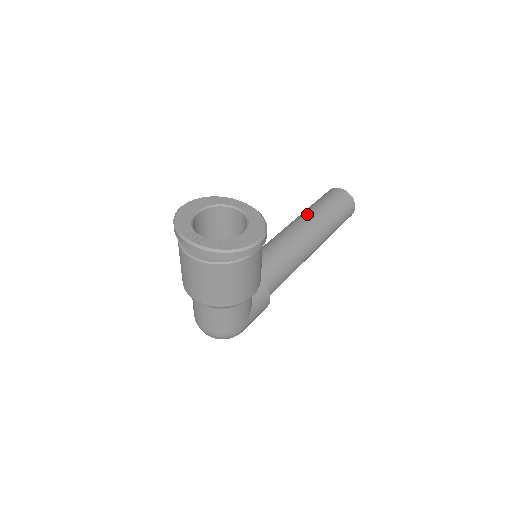
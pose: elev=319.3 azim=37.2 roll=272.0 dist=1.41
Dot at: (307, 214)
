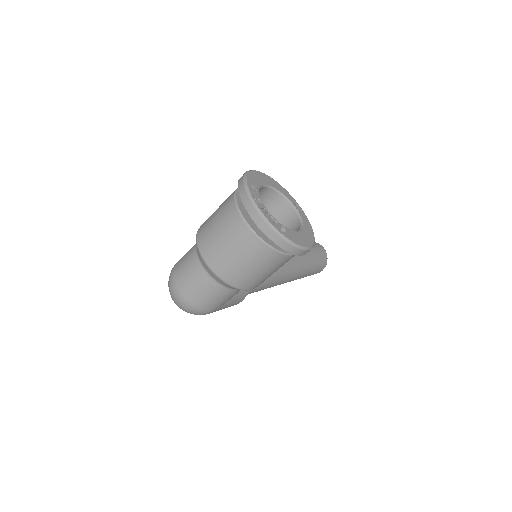
Dot at: occluded
